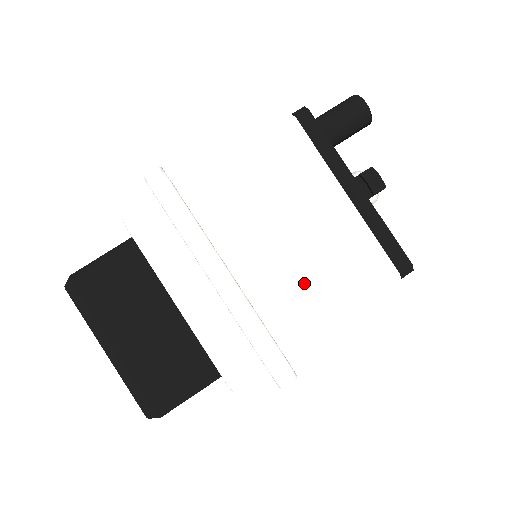
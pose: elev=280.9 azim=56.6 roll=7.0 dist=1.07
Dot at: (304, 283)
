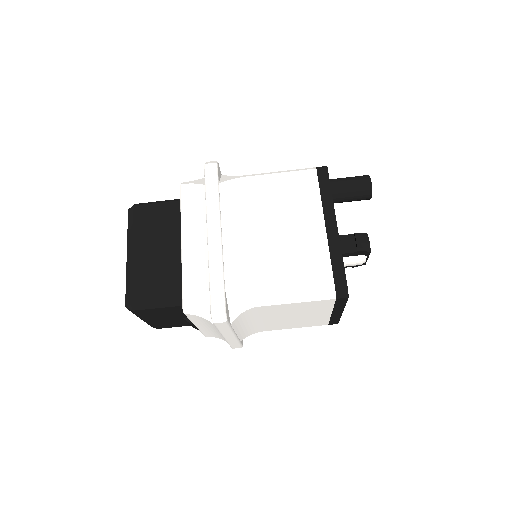
Dot at: (267, 267)
